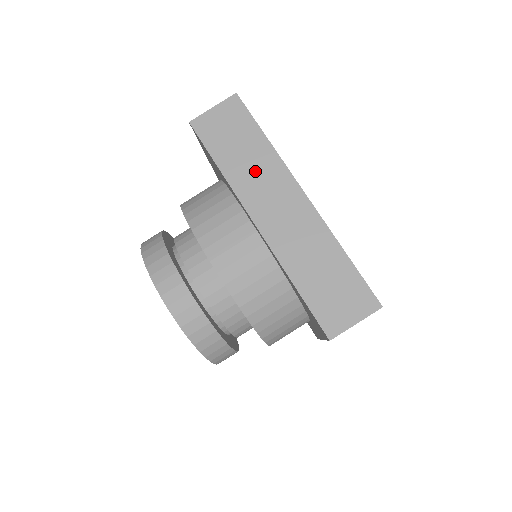
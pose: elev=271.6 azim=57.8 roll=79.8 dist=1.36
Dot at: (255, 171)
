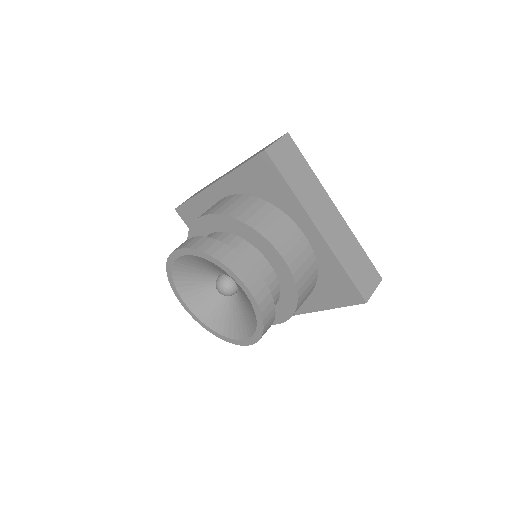
Dot at: (310, 192)
